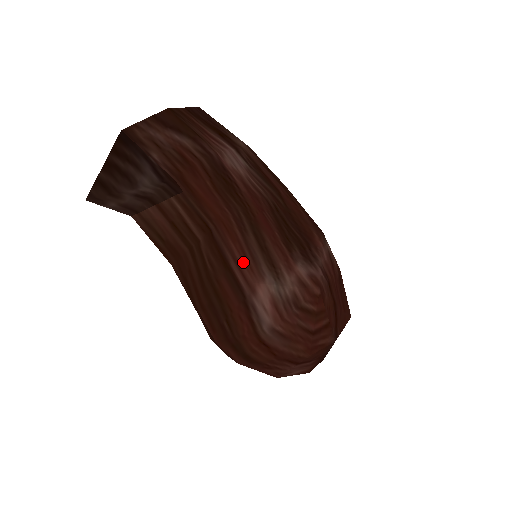
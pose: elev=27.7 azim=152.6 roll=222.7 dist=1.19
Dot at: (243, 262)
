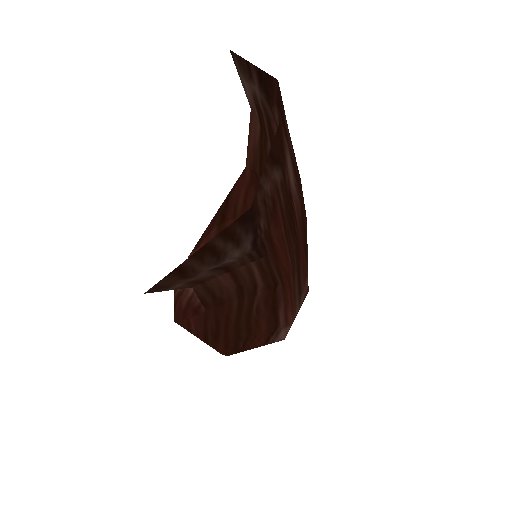
Dot at: (291, 308)
